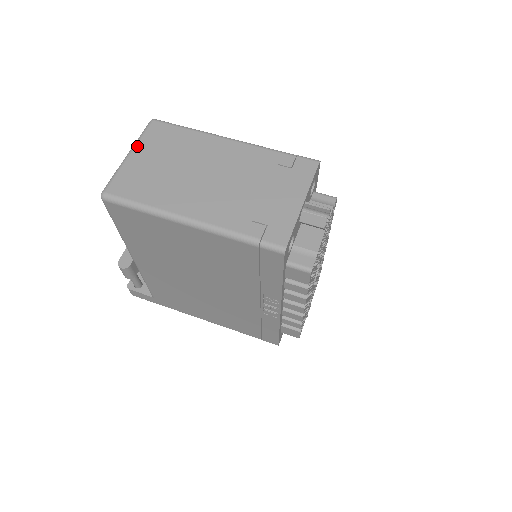
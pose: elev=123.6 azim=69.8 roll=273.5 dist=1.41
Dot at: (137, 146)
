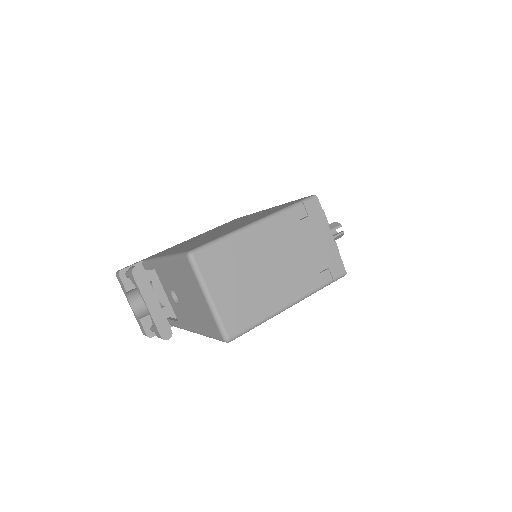
Dot at: (208, 287)
